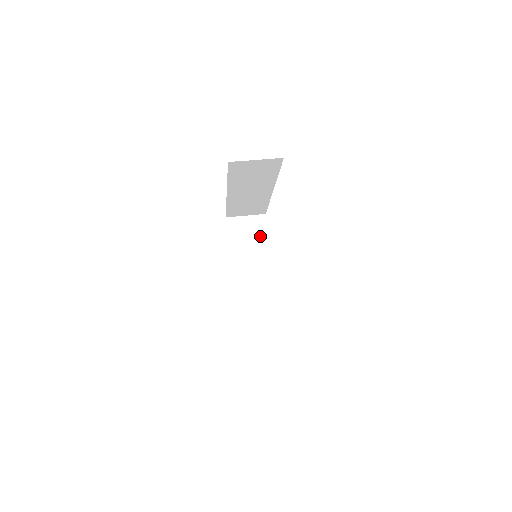
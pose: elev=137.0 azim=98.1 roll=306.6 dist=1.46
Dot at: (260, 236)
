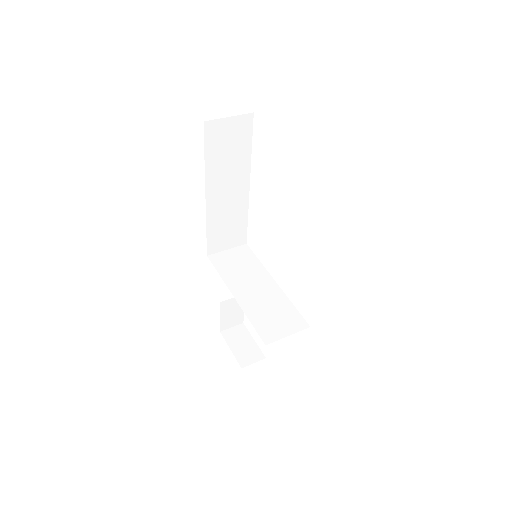
Dot at: (250, 261)
